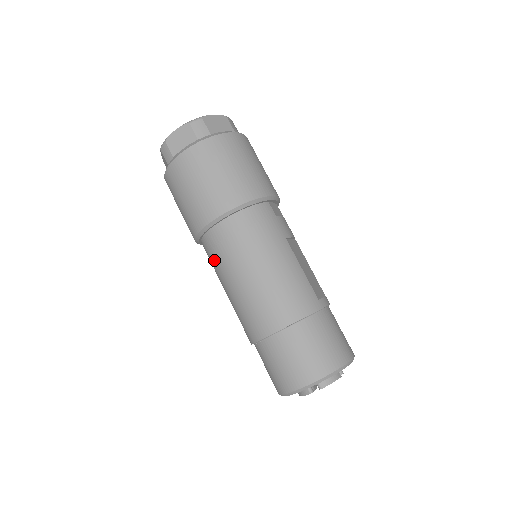
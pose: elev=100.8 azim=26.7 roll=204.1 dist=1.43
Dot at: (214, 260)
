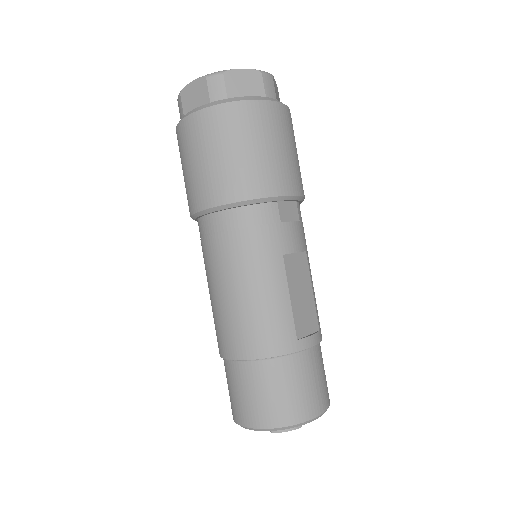
Dot at: (202, 251)
